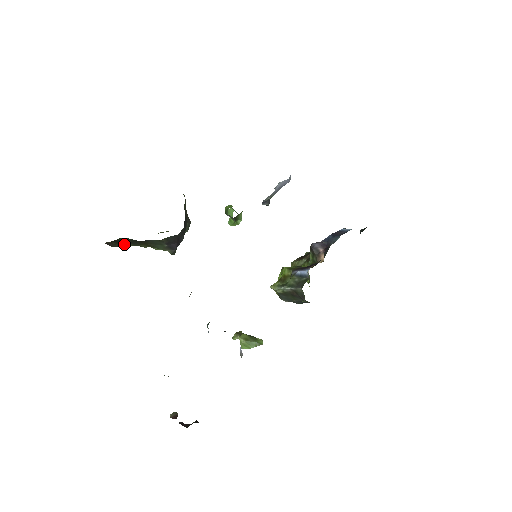
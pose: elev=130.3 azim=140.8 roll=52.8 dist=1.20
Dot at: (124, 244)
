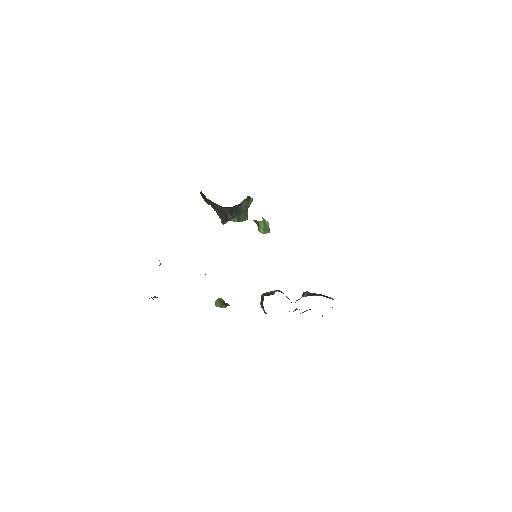
Dot at: occluded
